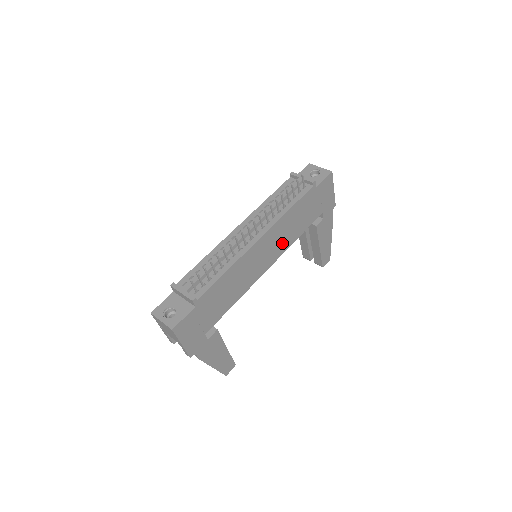
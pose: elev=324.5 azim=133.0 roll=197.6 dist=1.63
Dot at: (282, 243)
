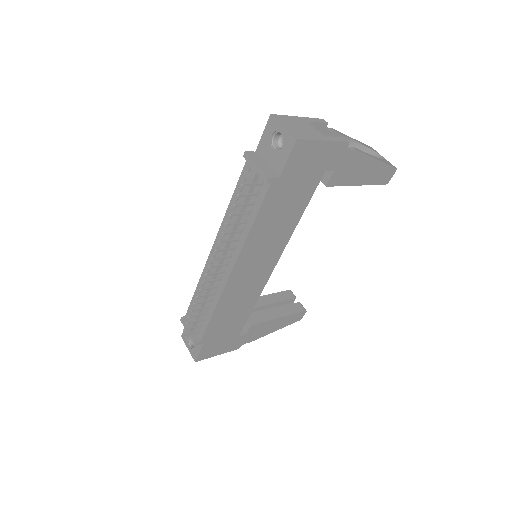
Dot at: (274, 244)
